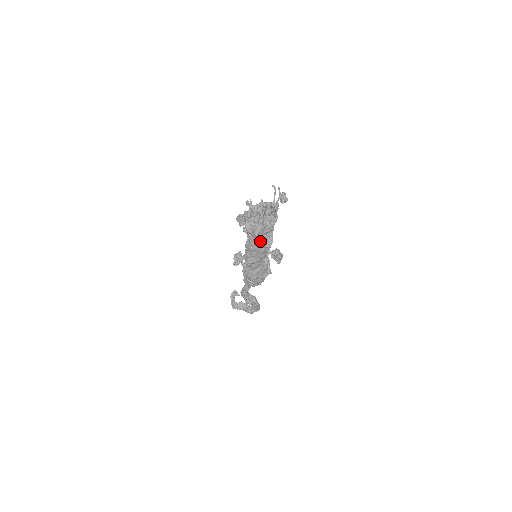
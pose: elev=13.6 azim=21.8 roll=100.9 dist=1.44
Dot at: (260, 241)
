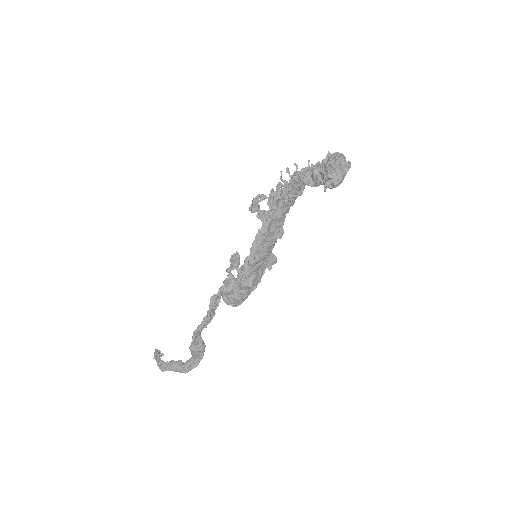
Dot at: (273, 230)
